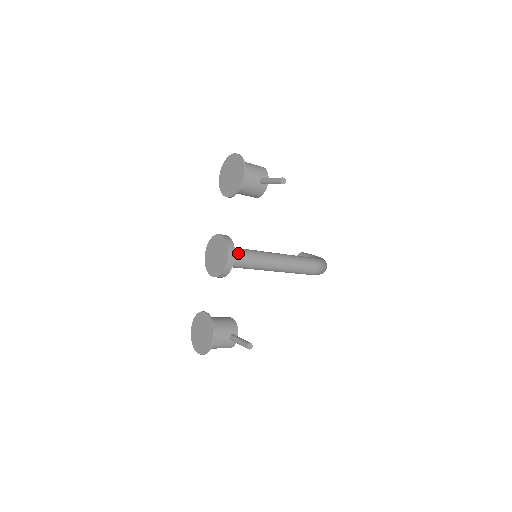
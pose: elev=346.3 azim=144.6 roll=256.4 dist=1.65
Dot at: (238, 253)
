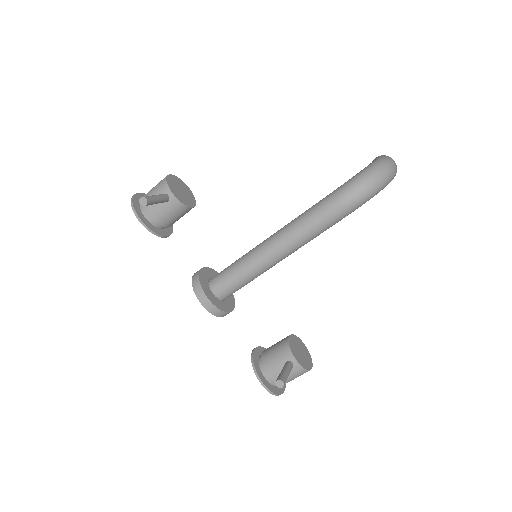
Dot at: (221, 279)
